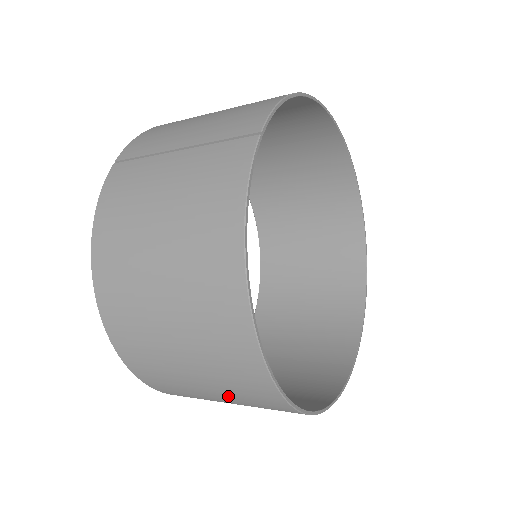
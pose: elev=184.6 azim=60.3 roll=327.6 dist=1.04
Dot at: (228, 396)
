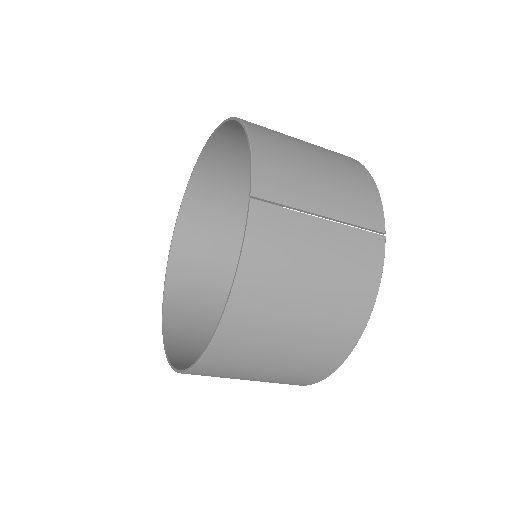
Dot at: occluded
